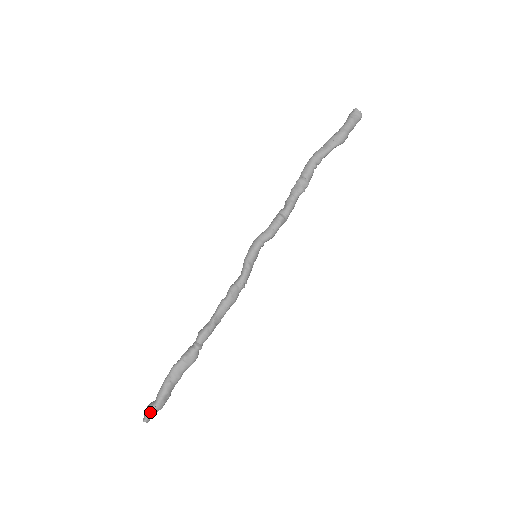
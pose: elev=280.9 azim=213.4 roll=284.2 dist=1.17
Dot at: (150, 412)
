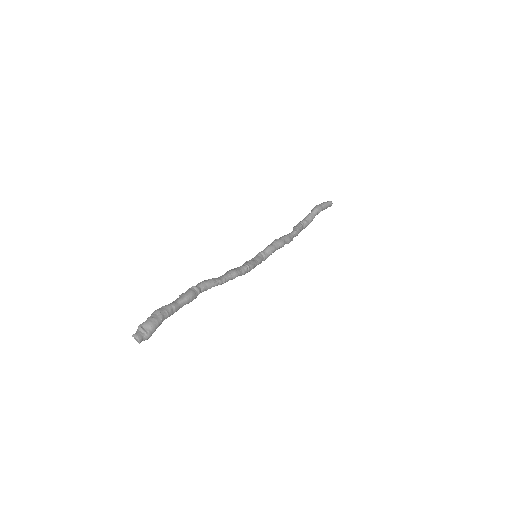
Dot at: (139, 326)
